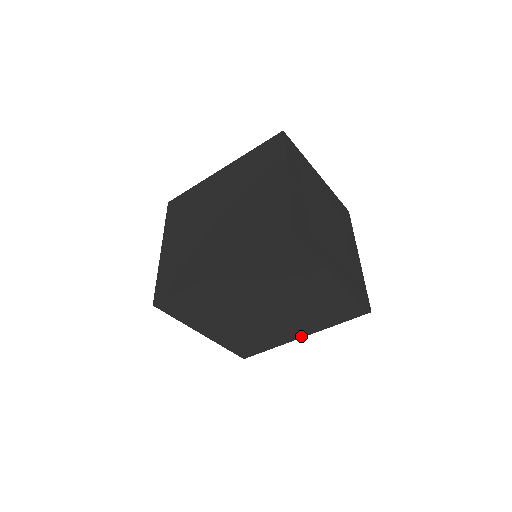
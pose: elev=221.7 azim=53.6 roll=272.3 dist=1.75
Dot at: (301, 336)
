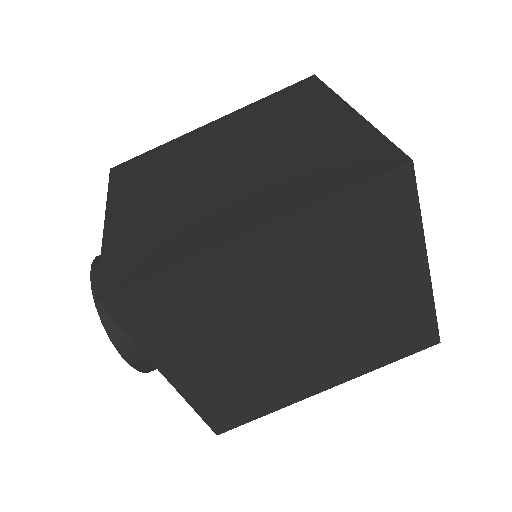
Dot at: (325, 387)
